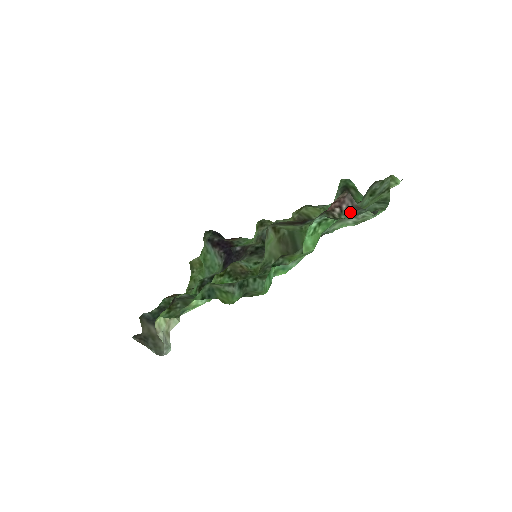
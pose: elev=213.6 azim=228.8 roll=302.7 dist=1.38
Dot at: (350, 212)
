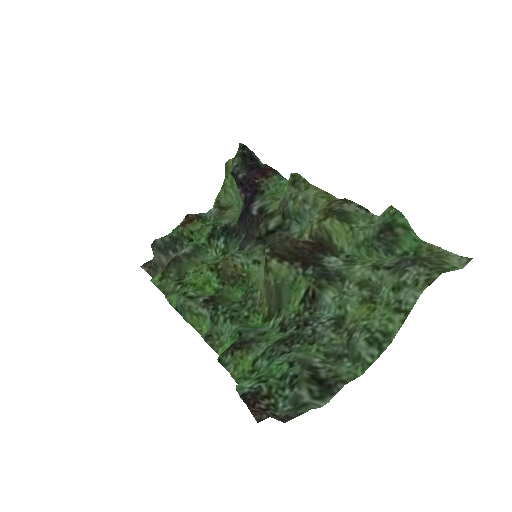
Dot at: (277, 414)
